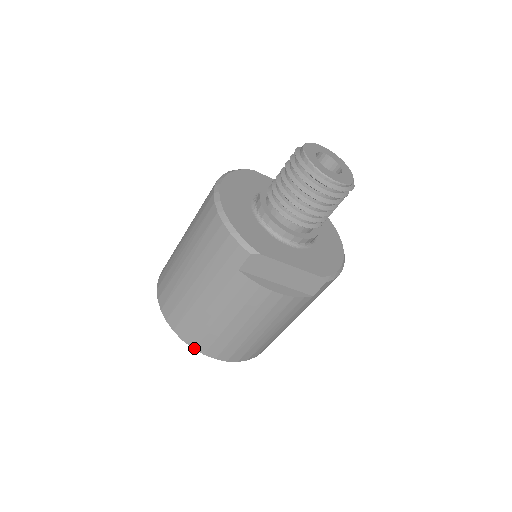
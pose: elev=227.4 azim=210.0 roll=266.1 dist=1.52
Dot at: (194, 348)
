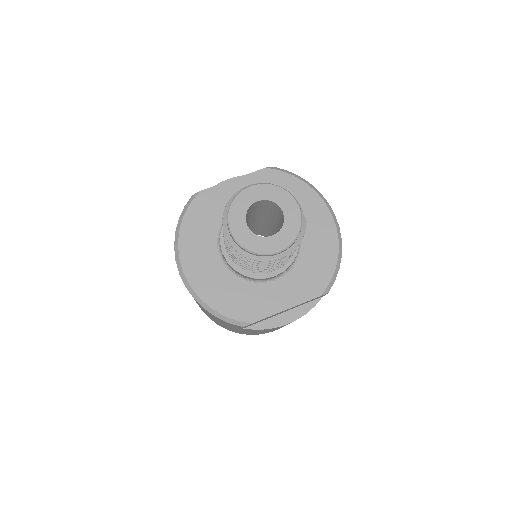
Dot at: occluded
